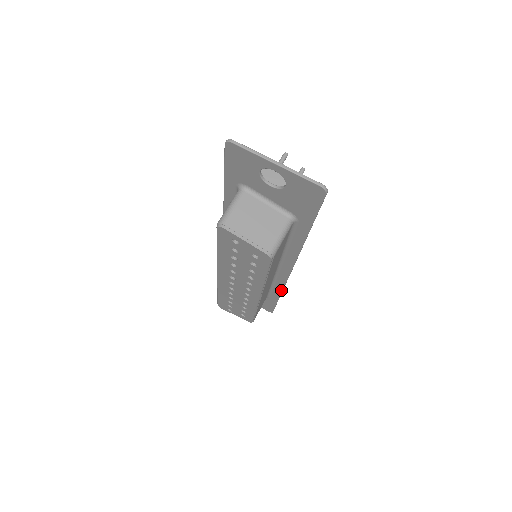
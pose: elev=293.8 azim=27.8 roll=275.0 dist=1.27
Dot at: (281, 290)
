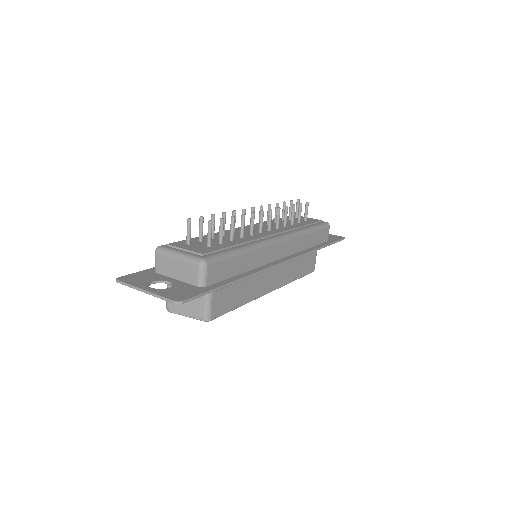
Dot at: (310, 252)
